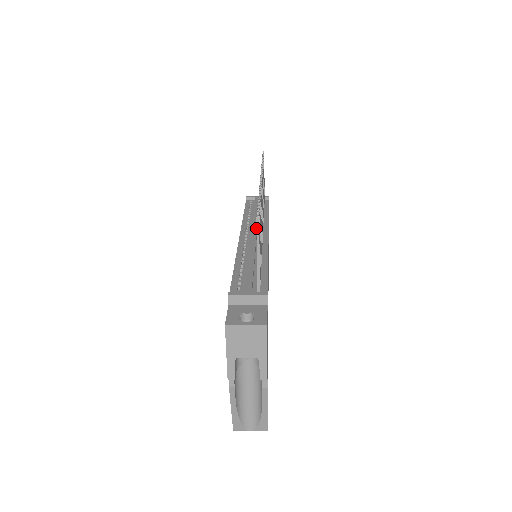
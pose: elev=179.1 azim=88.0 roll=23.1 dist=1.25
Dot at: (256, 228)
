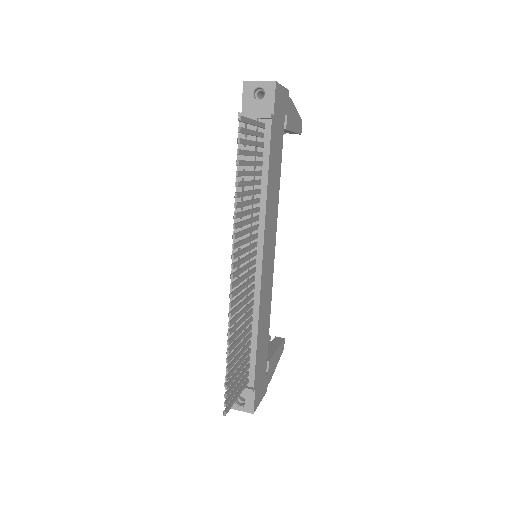
Dot at: occluded
